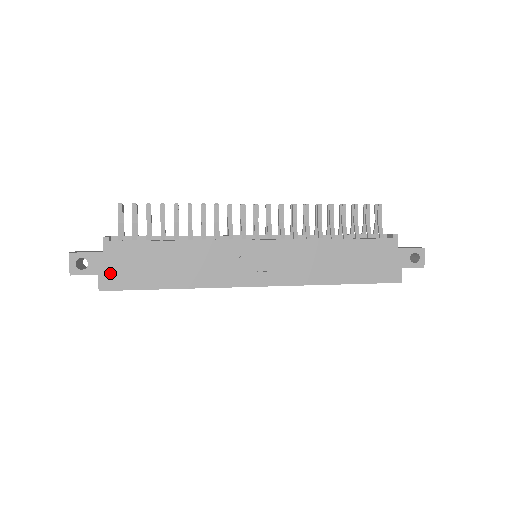
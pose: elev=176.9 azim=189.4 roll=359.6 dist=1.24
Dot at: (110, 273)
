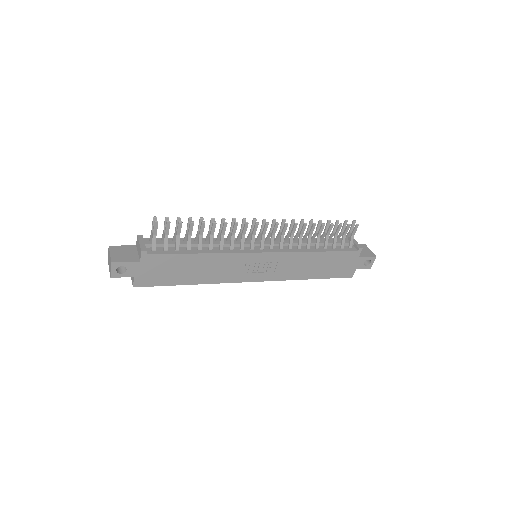
Dot at: (144, 276)
